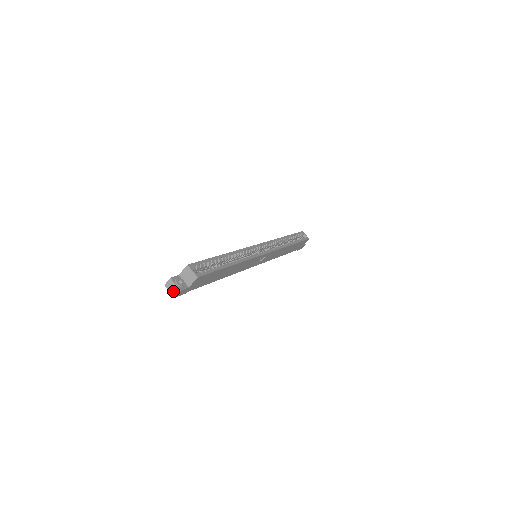
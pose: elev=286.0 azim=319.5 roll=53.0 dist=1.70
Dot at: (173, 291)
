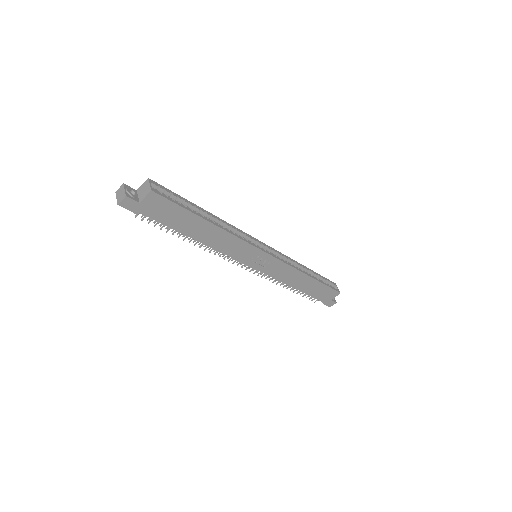
Dot at: (119, 197)
